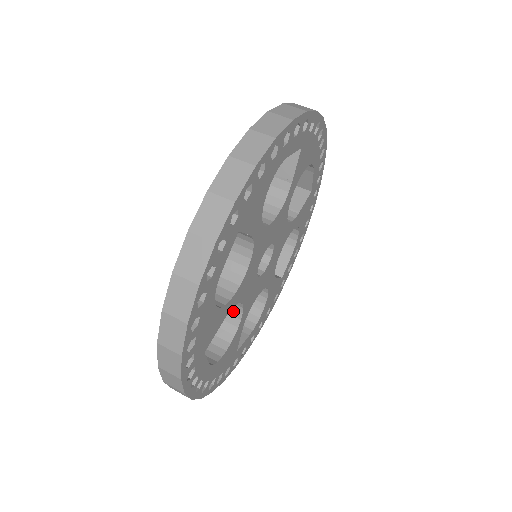
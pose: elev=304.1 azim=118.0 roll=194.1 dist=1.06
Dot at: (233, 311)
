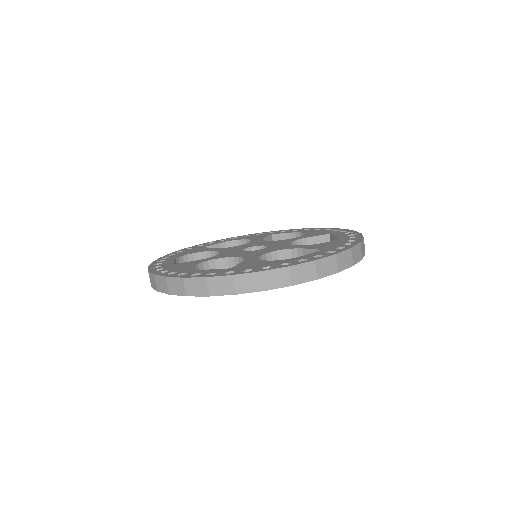
Dot at: occluded
